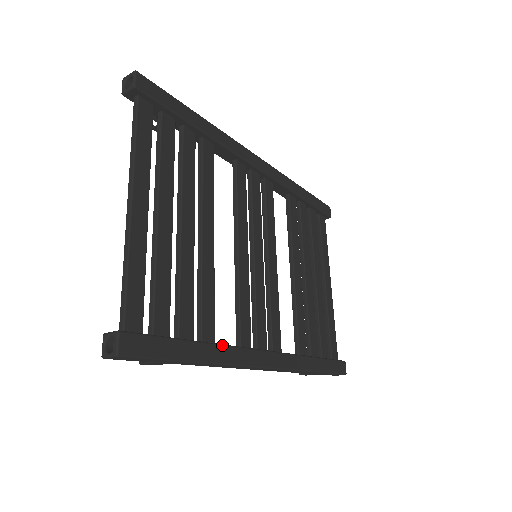
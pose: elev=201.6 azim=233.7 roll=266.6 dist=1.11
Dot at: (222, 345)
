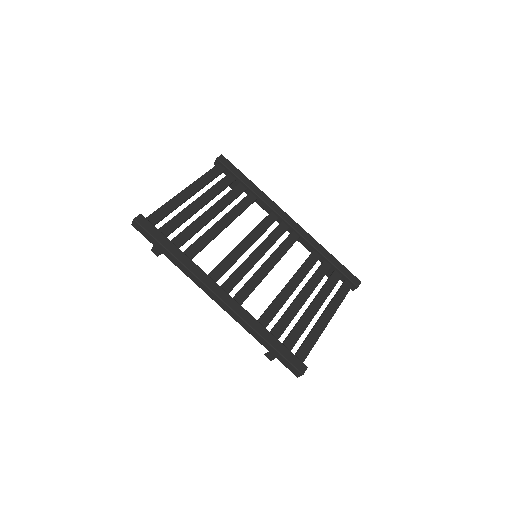
Dot at: occluded
